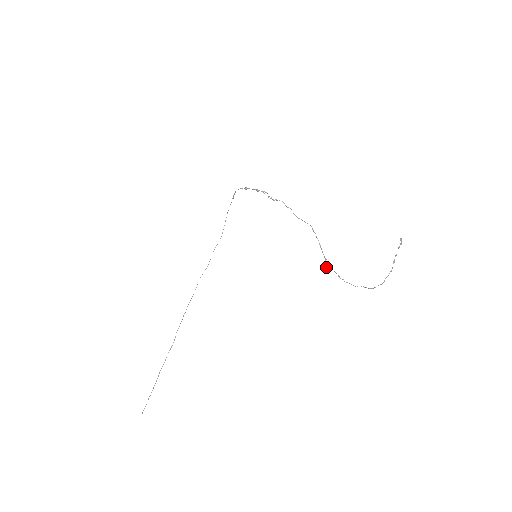
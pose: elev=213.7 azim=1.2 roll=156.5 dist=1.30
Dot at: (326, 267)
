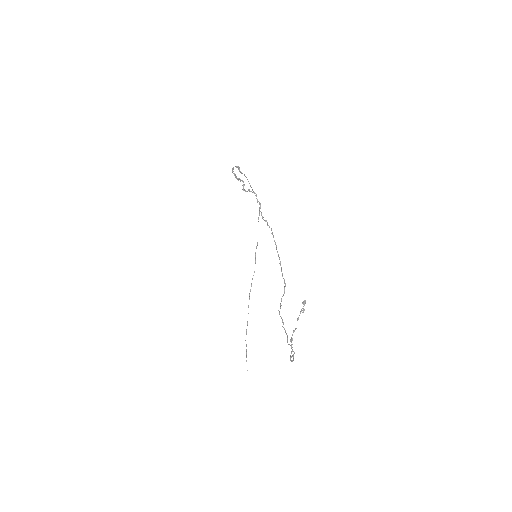
Dot at: occluded
